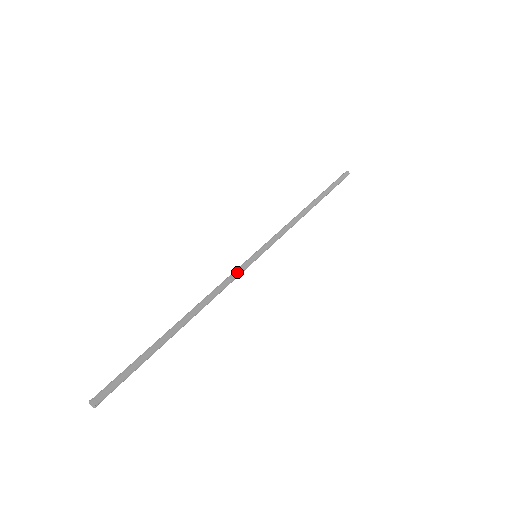
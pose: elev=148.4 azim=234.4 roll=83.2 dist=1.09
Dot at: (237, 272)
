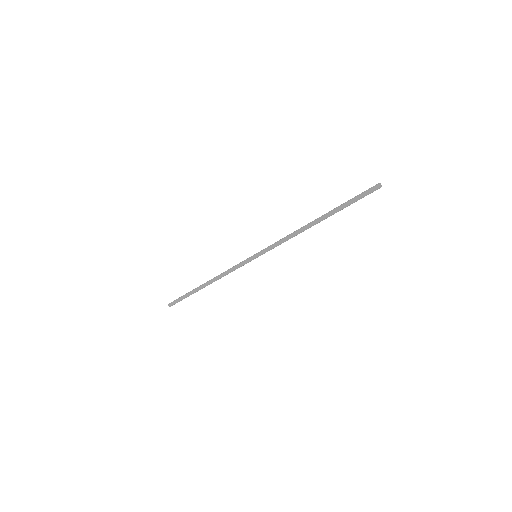
Dot at: (239, 265)
